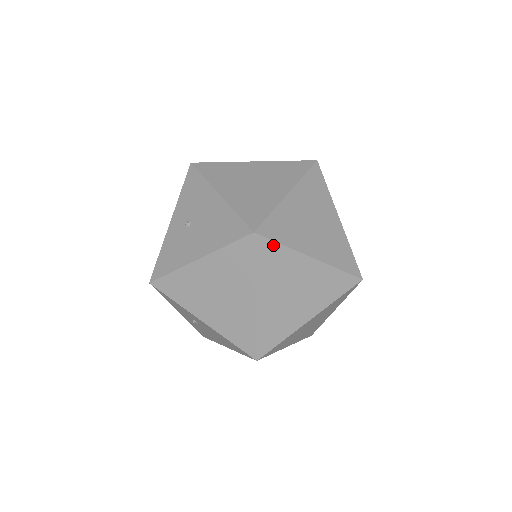
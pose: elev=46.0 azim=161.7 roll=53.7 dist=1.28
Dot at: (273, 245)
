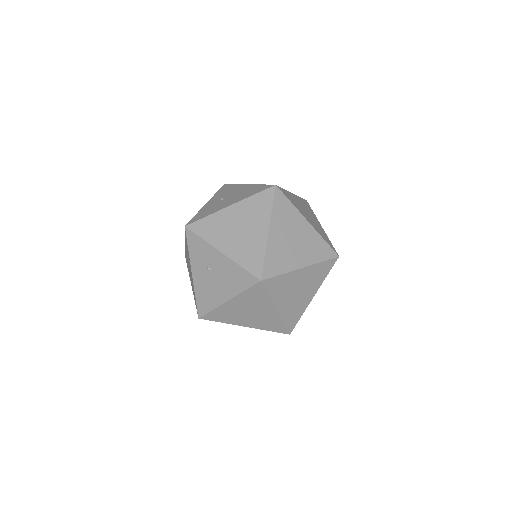
Dot at: (285, 199)
